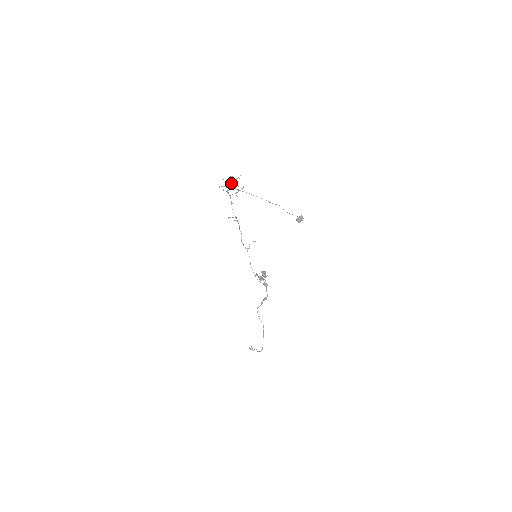
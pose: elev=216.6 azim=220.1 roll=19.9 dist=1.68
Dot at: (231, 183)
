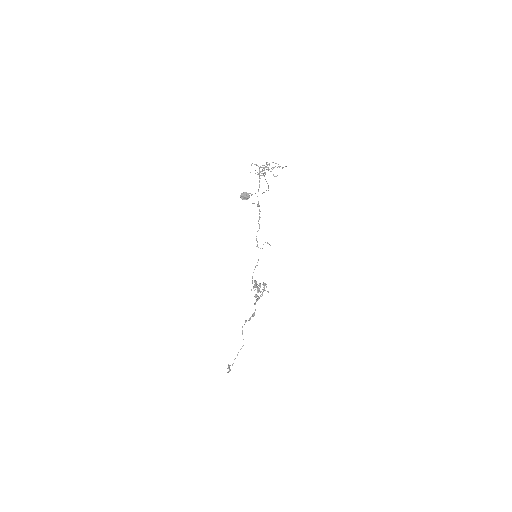
Dot at: occluded
